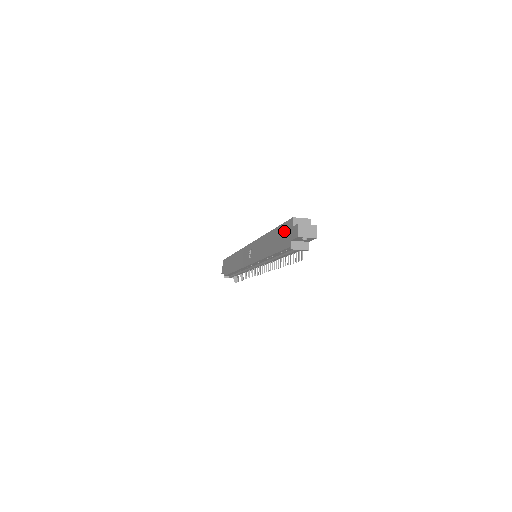
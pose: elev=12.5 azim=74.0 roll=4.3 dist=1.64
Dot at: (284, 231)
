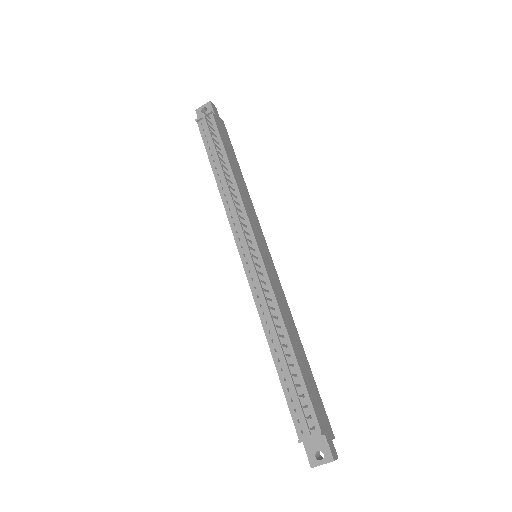
Dot at: occluded
